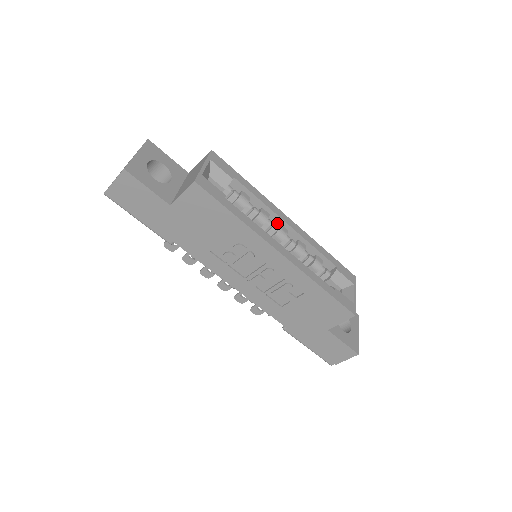
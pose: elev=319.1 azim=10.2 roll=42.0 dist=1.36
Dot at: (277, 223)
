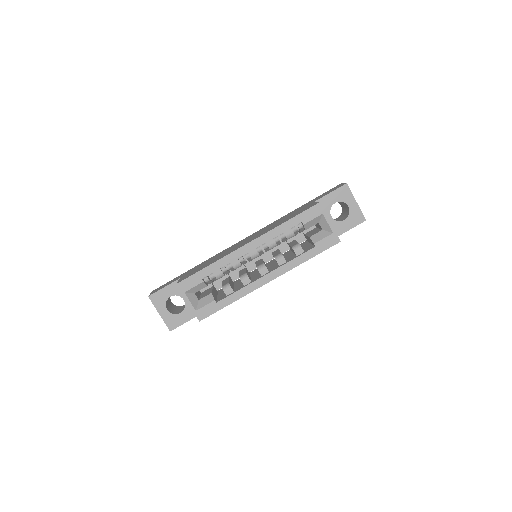
Dot at: occluded
